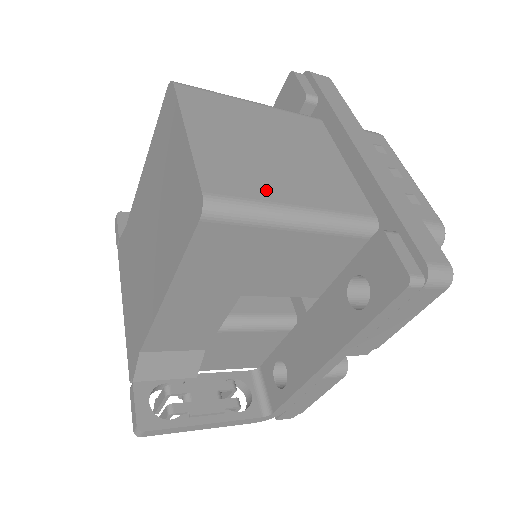
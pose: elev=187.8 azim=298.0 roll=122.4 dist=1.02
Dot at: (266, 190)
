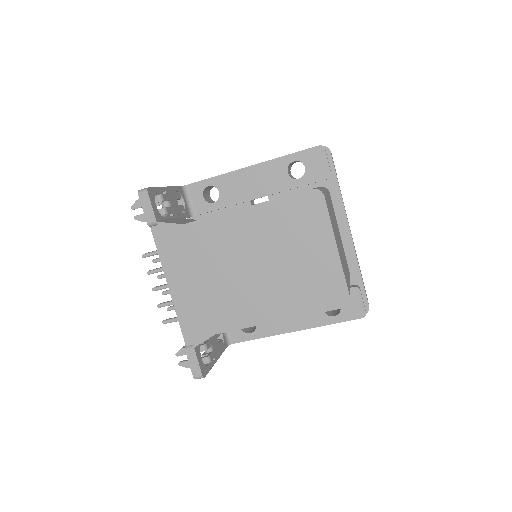
Dot at: occluded
